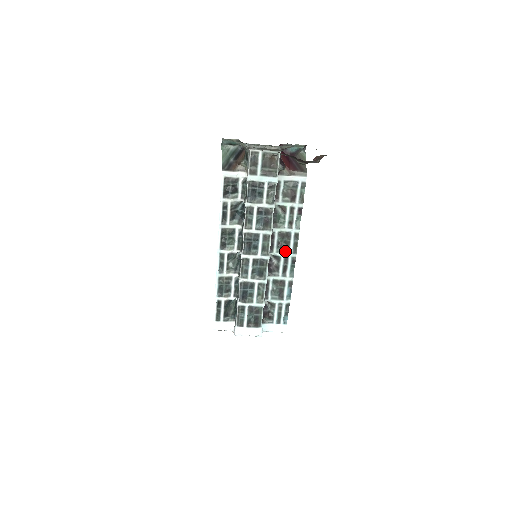
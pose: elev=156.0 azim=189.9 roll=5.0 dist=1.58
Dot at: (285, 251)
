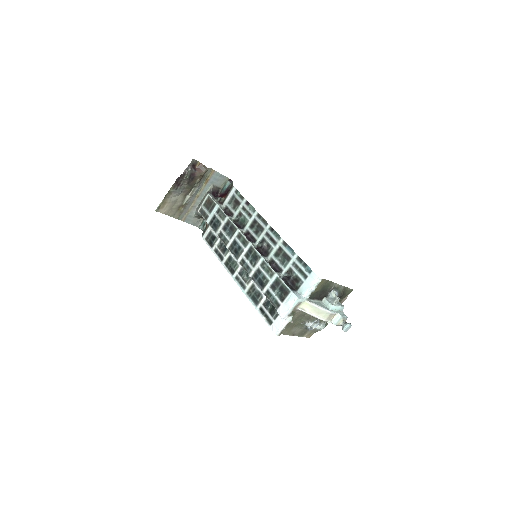
Dot at: (262, 231)
